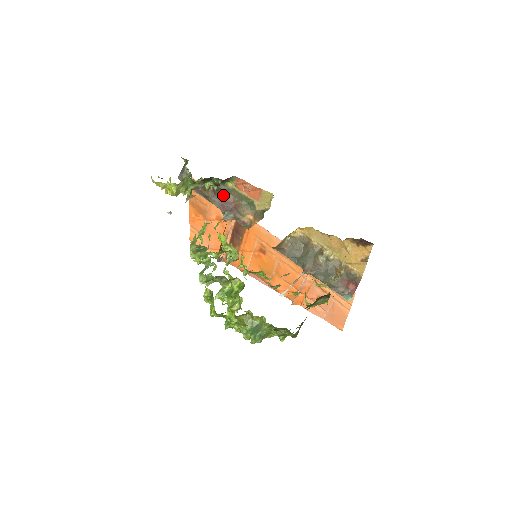
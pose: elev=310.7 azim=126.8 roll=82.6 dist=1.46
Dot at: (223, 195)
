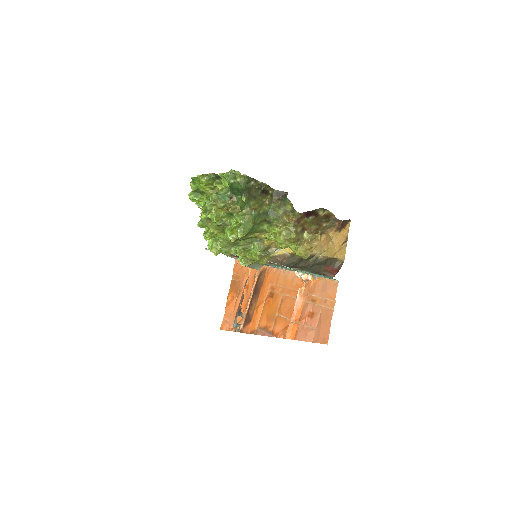
Dot at: occluded
